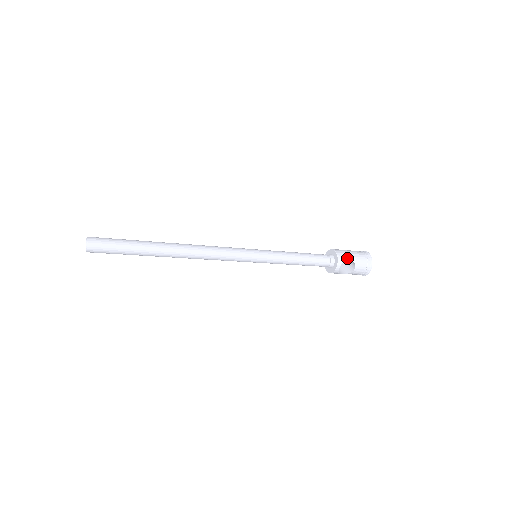
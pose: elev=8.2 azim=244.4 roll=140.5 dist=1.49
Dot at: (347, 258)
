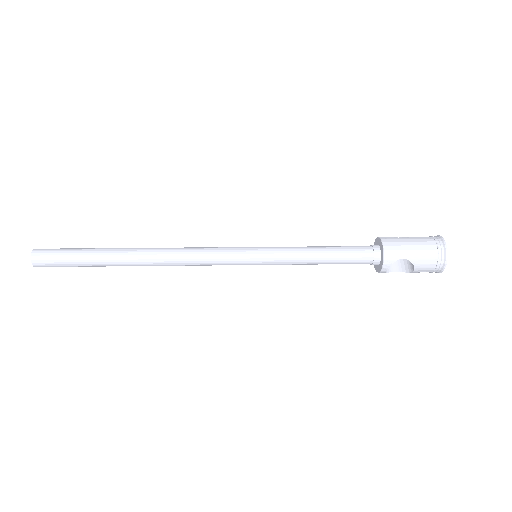
Dot at: (400, 258)
